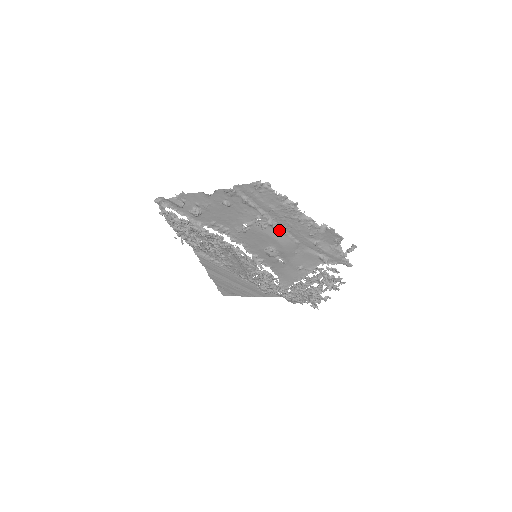
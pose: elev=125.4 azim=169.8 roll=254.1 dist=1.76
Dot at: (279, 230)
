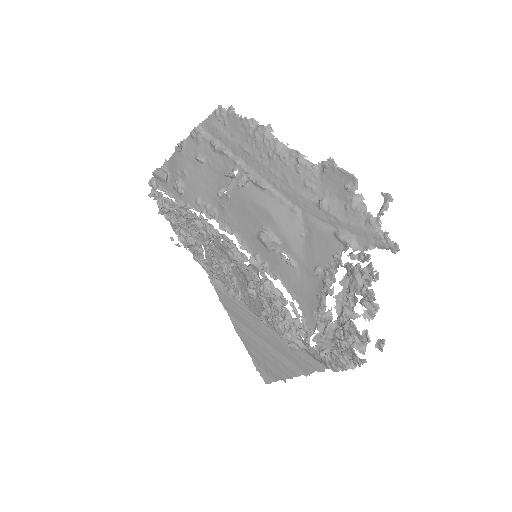
Dot at: (262, 186)
